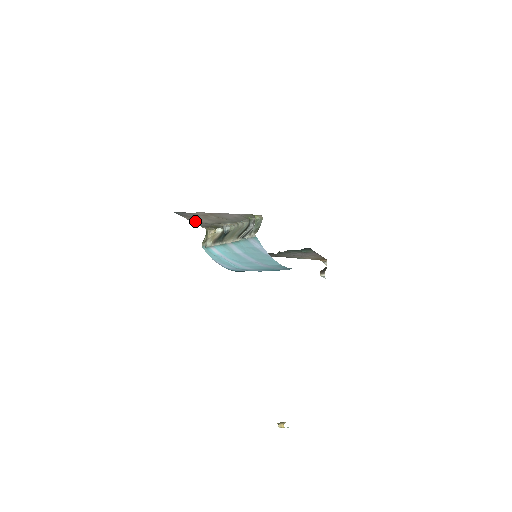
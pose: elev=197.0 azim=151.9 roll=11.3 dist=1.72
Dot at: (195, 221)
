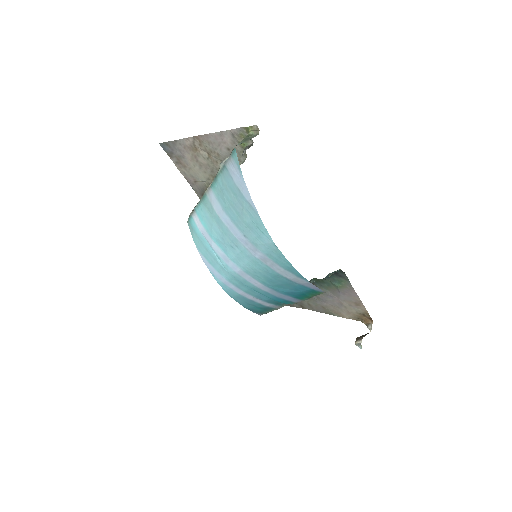
Dot at: (187, 175)
